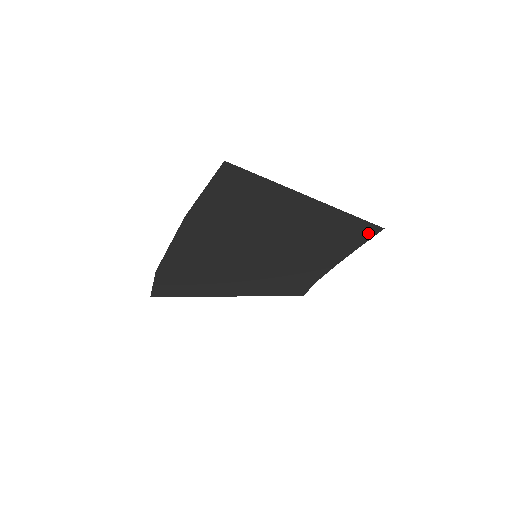
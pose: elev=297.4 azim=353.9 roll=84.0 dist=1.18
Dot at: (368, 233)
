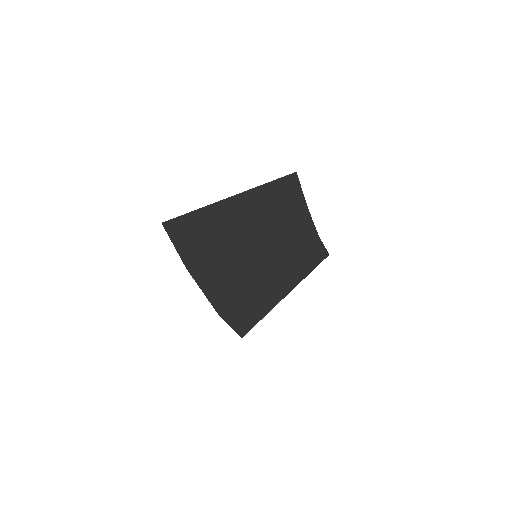
Dot at: (293, 183)
